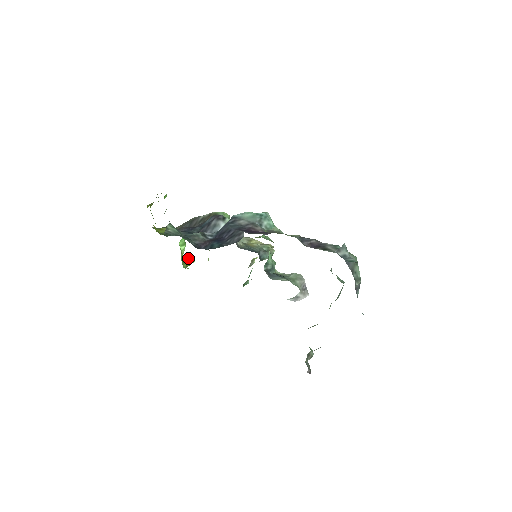
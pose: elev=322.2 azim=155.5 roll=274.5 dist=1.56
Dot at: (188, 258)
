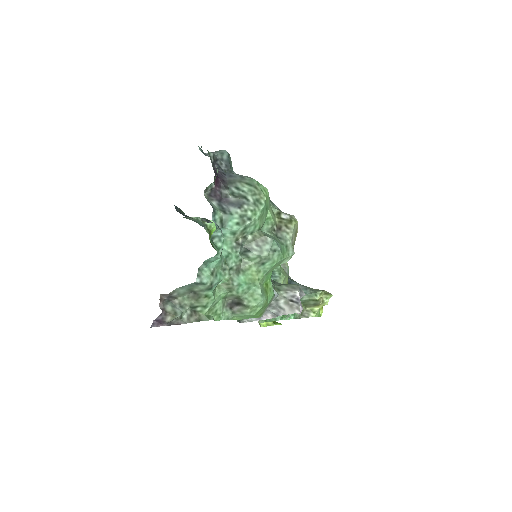
Dot at: occluded
